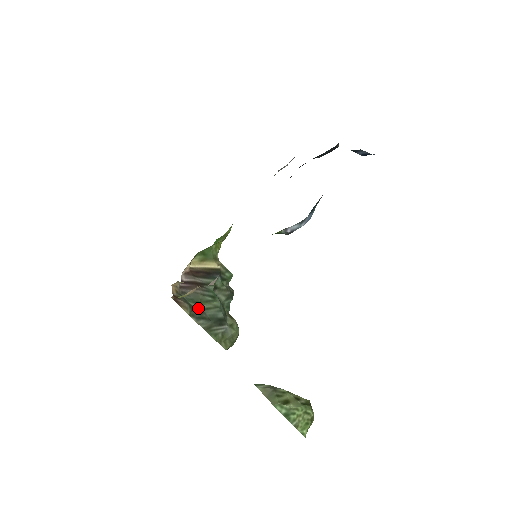
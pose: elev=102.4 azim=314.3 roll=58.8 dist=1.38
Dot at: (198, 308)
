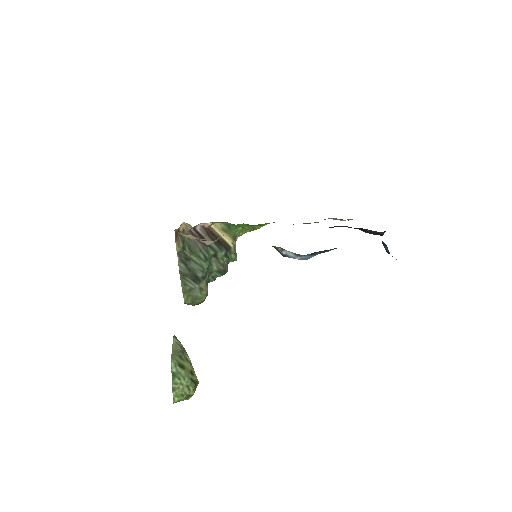
Dot at: (188, 254)
